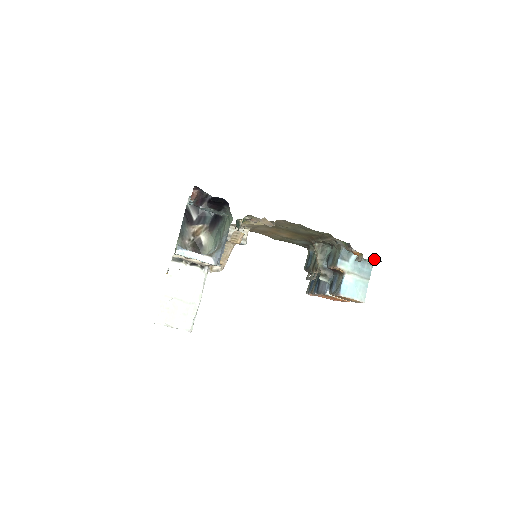
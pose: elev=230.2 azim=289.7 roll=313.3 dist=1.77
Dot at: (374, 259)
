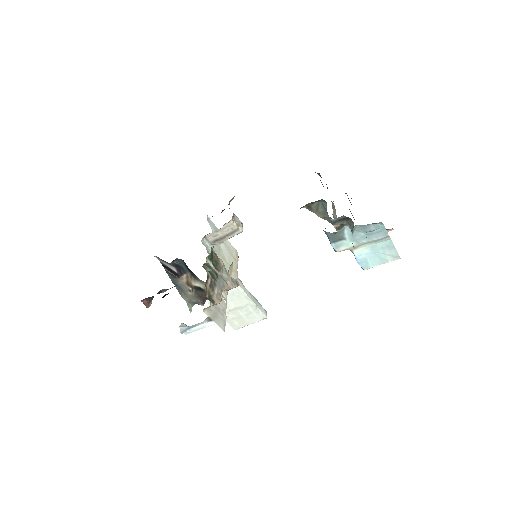
Dot at: occluded
